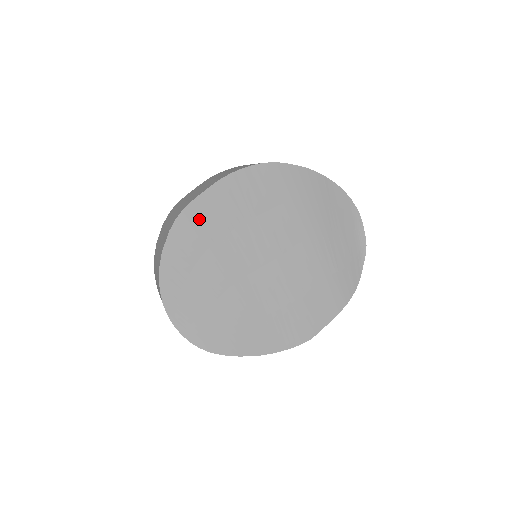
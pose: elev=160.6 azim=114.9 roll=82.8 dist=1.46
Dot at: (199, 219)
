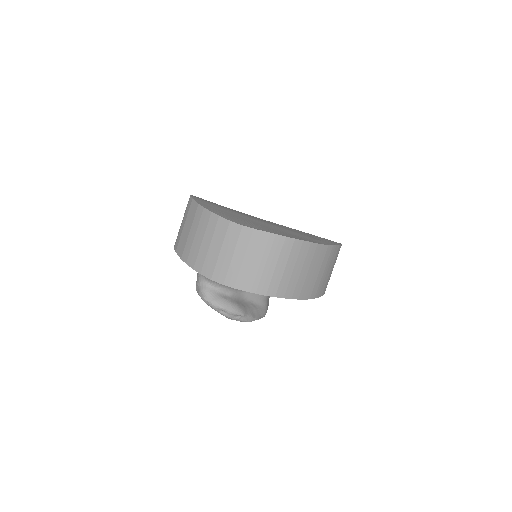
Dot at: occluded
